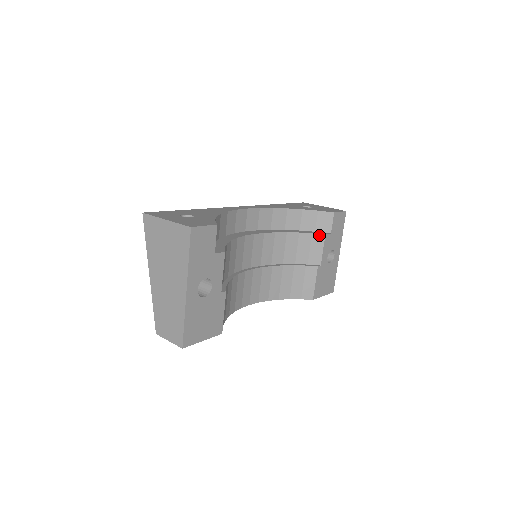
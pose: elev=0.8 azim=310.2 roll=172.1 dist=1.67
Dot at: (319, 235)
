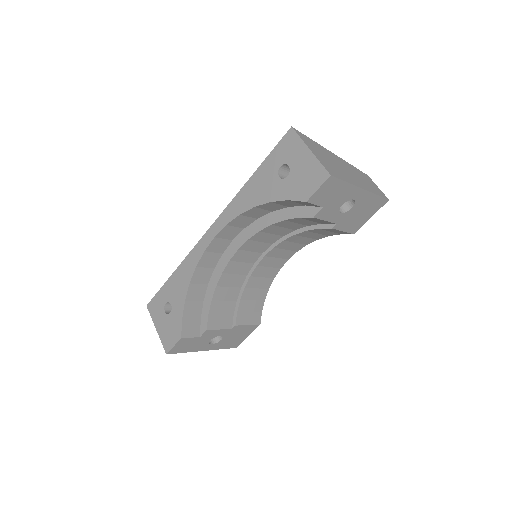
Dot at: (307, 218)
